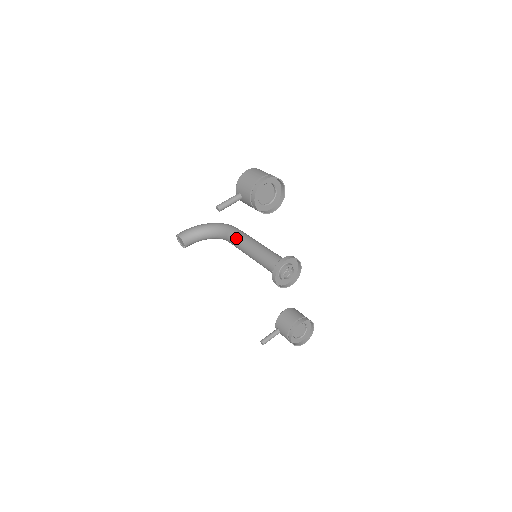
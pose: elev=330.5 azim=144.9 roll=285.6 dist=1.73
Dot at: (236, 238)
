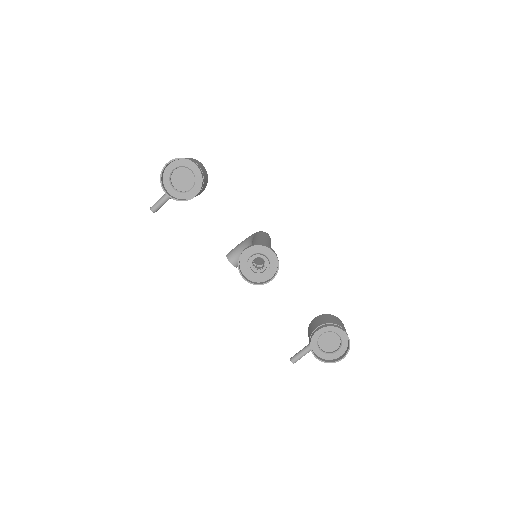
Dot at: occluded
